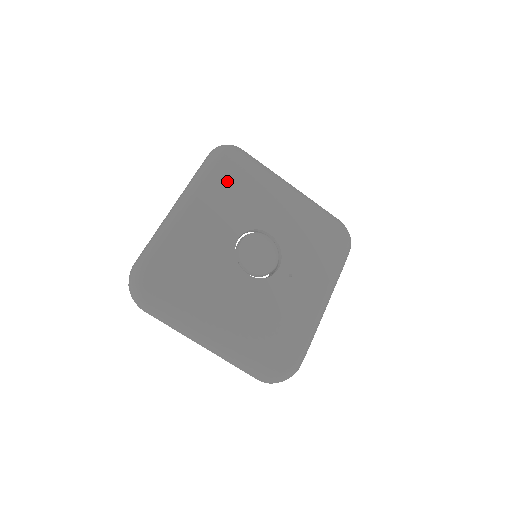
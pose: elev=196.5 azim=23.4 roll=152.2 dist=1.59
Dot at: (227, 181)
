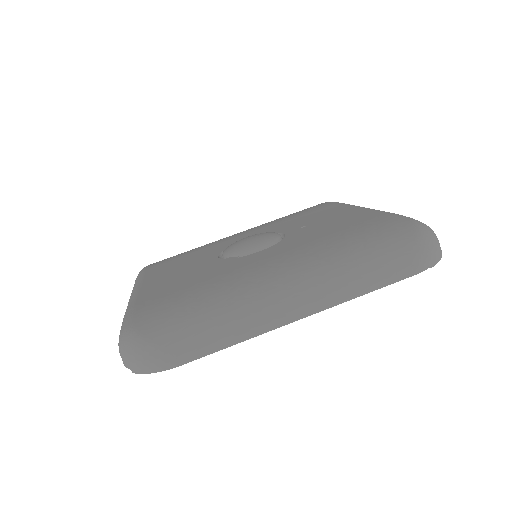
Dot at: (166, 263)
